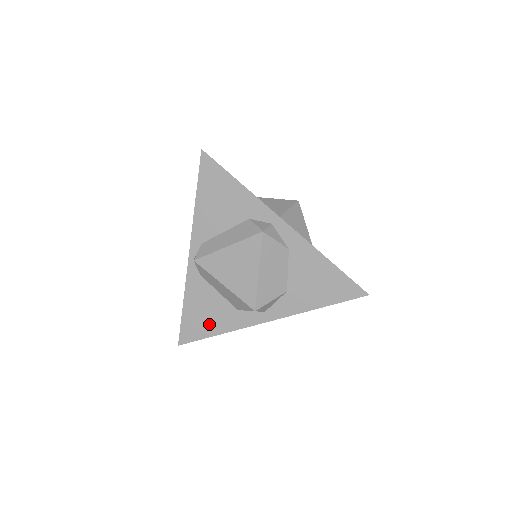
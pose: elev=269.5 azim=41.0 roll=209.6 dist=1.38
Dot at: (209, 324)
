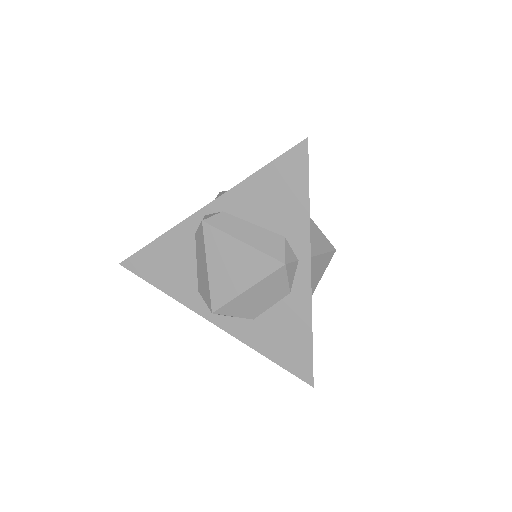
Dot at: (163, 276)
